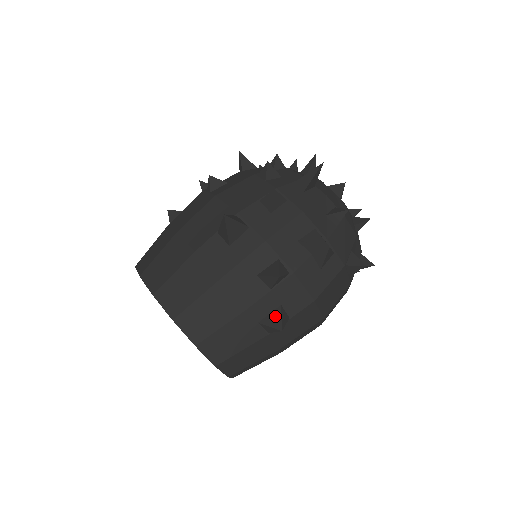
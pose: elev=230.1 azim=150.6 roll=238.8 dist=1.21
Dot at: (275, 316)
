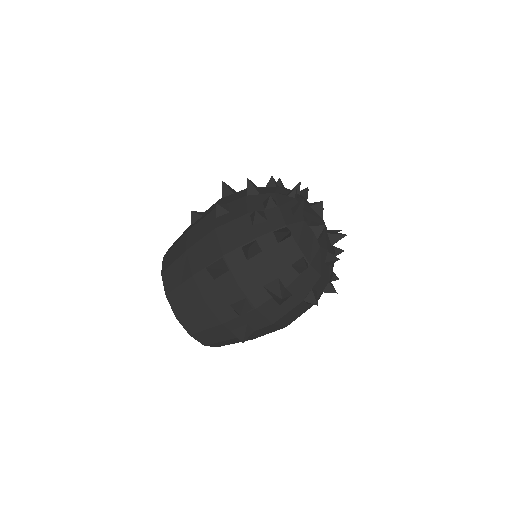
Dot at: (242, 331)
